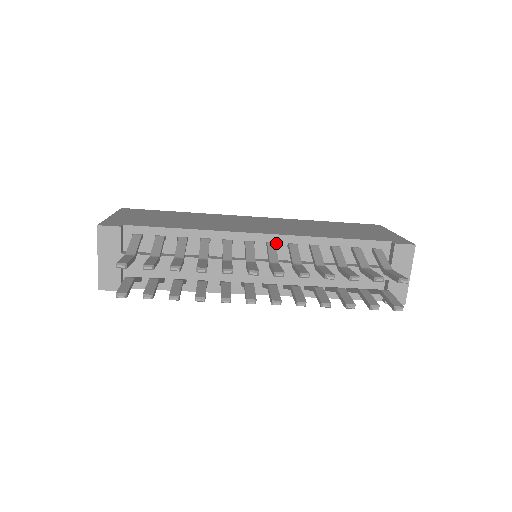
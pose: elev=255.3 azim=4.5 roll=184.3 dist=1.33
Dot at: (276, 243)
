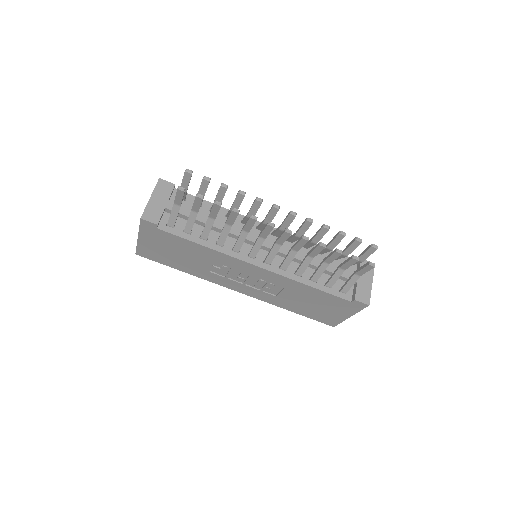
Dot at: occluded
